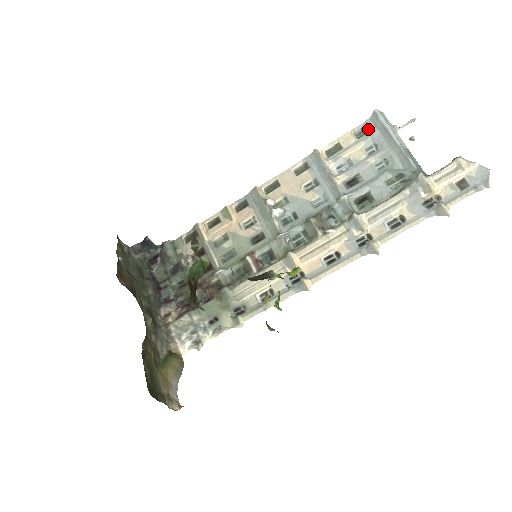
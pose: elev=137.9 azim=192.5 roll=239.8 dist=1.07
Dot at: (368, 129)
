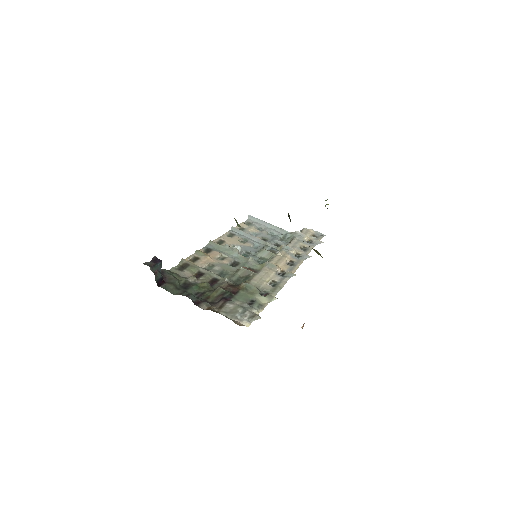
Dot at: (251, 222)
